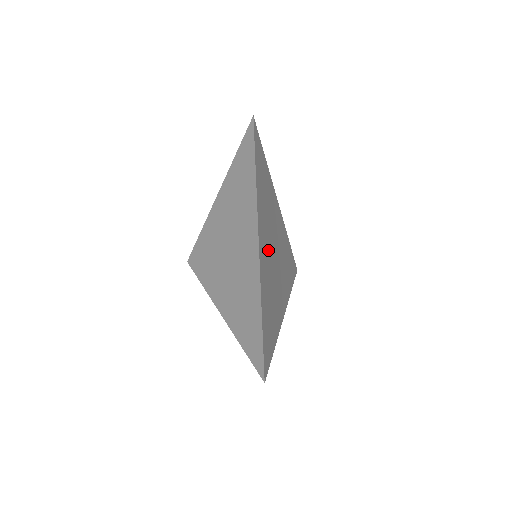
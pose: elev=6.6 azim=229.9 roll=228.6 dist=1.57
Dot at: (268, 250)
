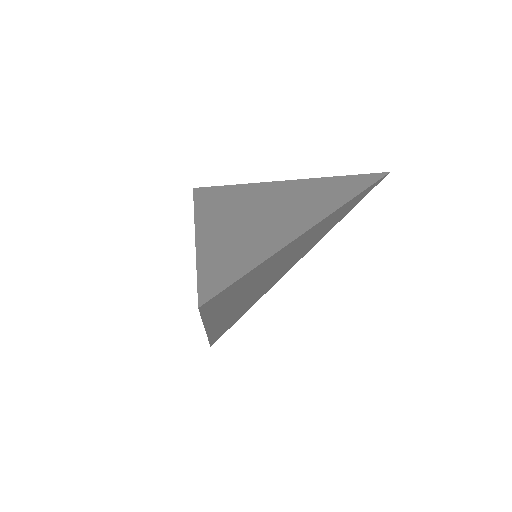
Dot at: (243, 301)
